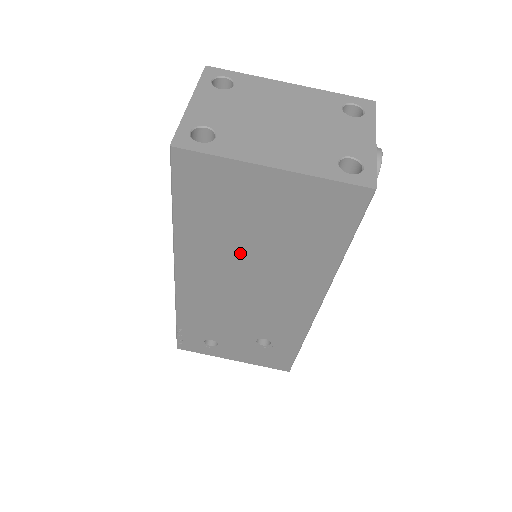
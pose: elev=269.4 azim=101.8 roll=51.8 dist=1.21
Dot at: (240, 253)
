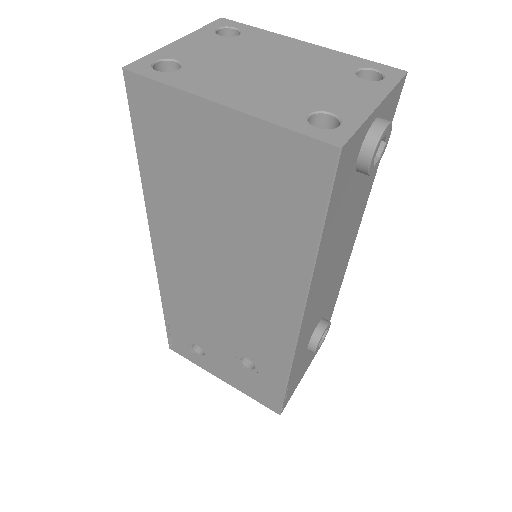
Dot at: (207, 228)
